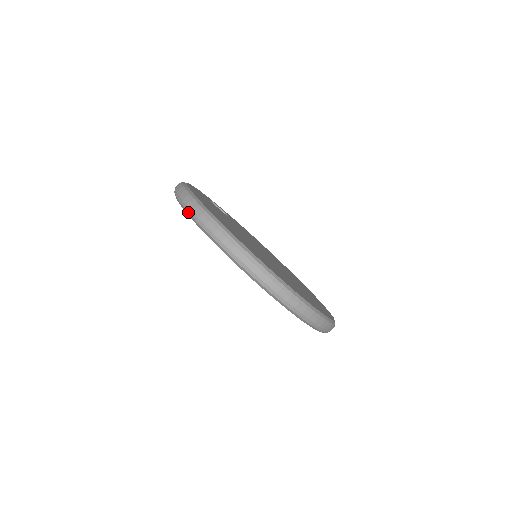
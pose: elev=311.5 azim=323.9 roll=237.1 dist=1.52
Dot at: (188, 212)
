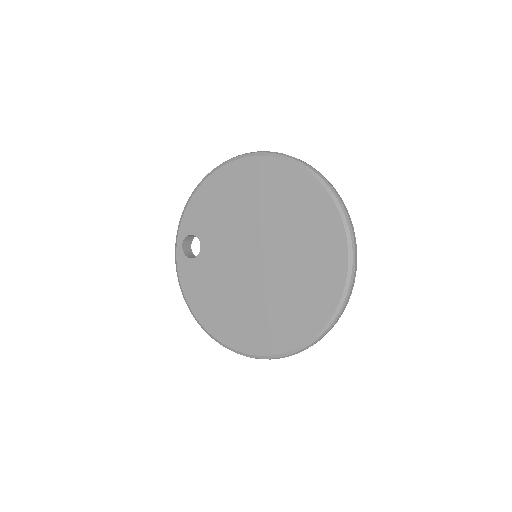
Dot at: (251, 153)
